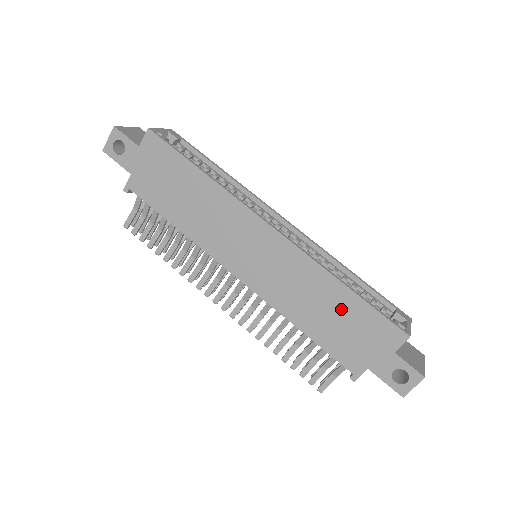
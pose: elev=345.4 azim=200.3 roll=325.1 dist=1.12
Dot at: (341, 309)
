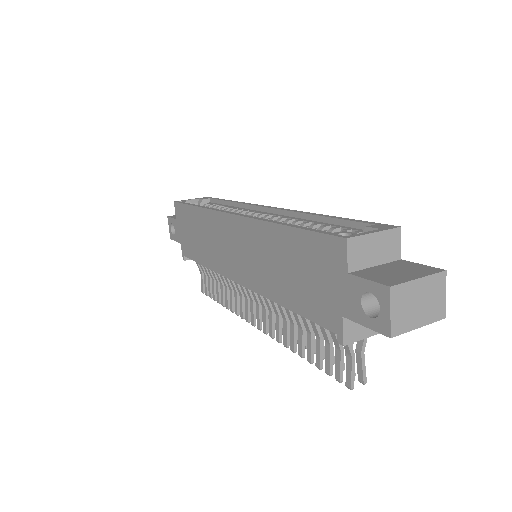
Dot at: (291, 255)
